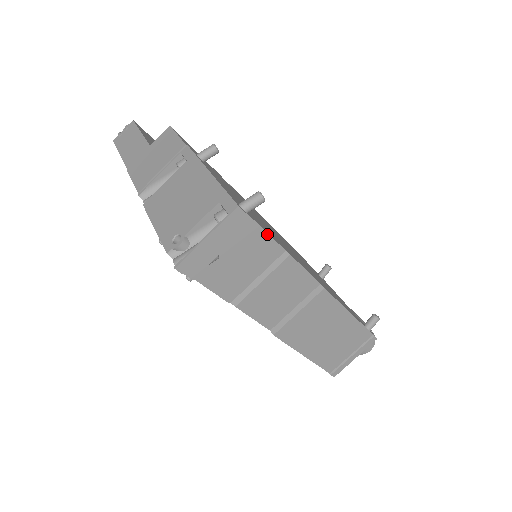
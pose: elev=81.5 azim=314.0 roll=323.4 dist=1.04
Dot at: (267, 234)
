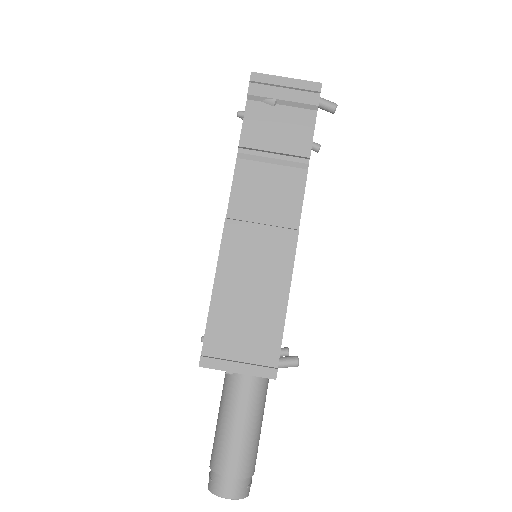
Dot at: (313, 131)
